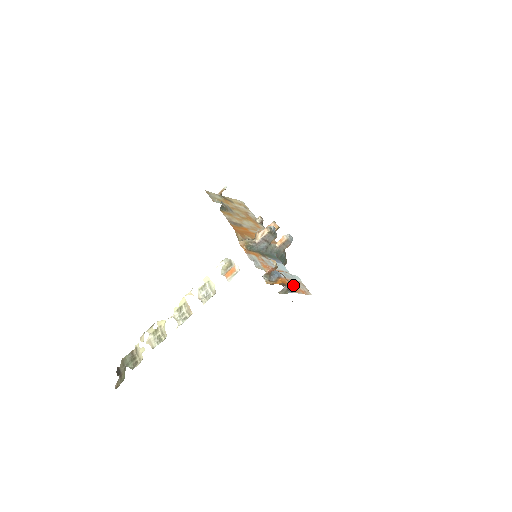
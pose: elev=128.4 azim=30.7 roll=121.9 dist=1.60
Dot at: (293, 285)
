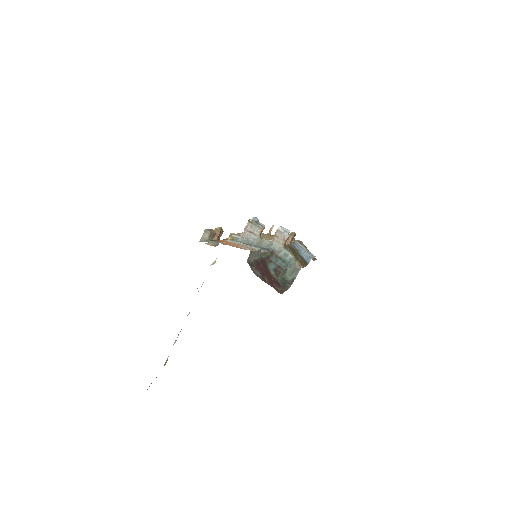
Dot at: (232, 244)
